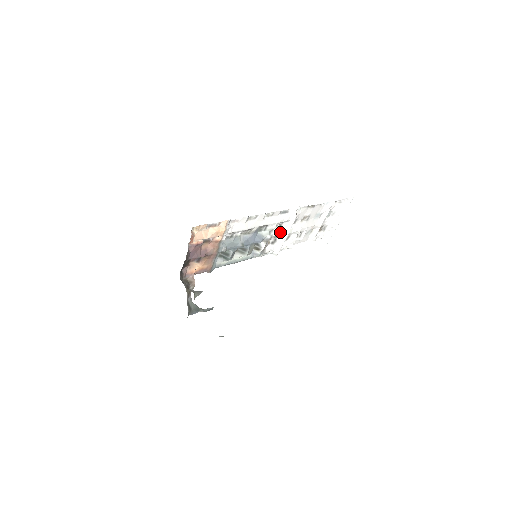
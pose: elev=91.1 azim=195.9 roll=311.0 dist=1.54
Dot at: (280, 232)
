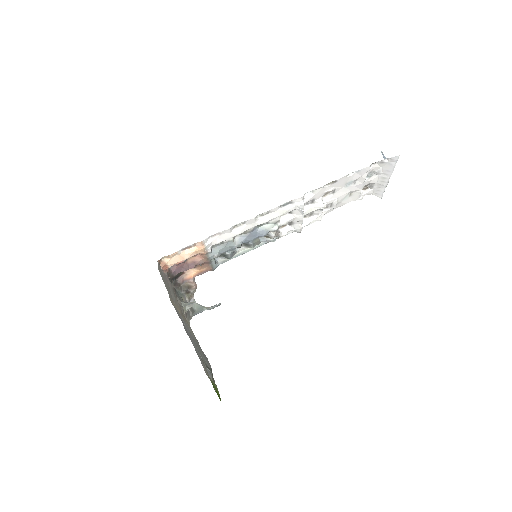
Dot at: (291, 218)
